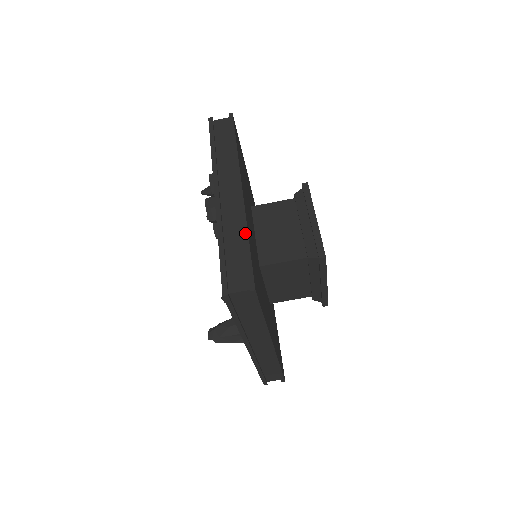
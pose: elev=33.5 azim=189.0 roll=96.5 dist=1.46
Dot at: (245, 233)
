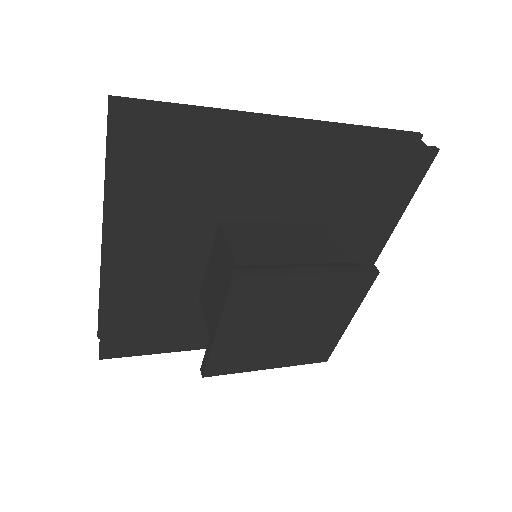
Dot at: (101, 312)
